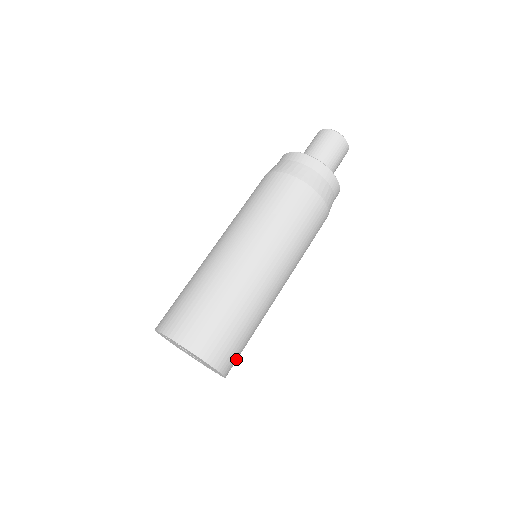
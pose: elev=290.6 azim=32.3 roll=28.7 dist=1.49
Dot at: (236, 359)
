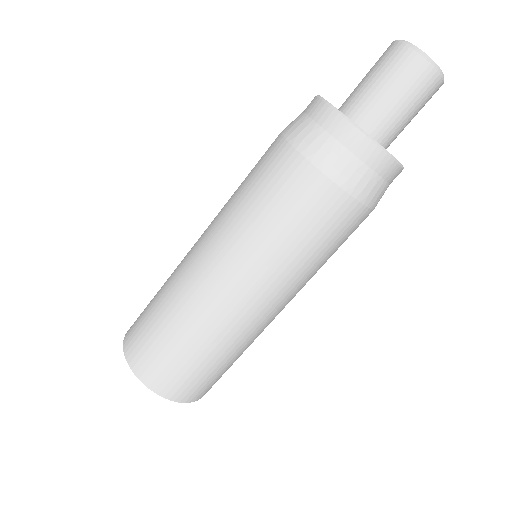
Dot at: (214, 383)
